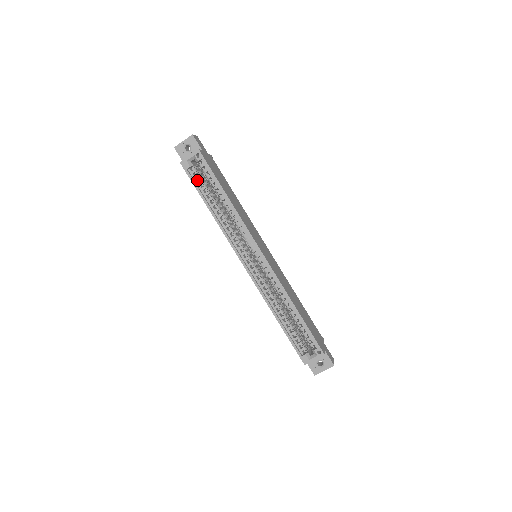
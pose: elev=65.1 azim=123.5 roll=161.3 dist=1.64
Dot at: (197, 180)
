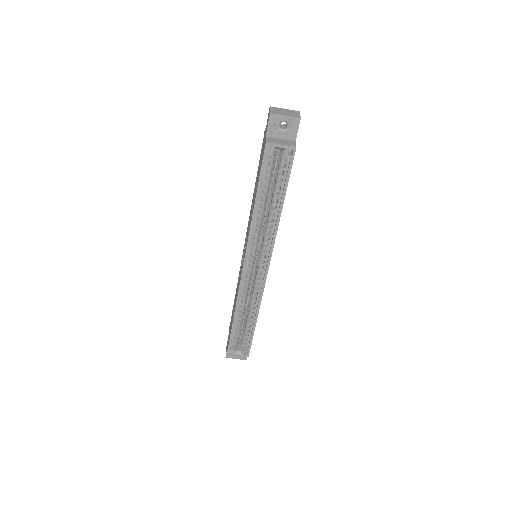
Dot at: (266, 168)
